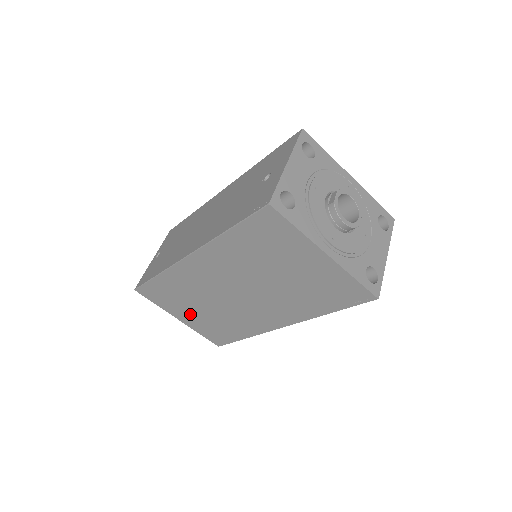
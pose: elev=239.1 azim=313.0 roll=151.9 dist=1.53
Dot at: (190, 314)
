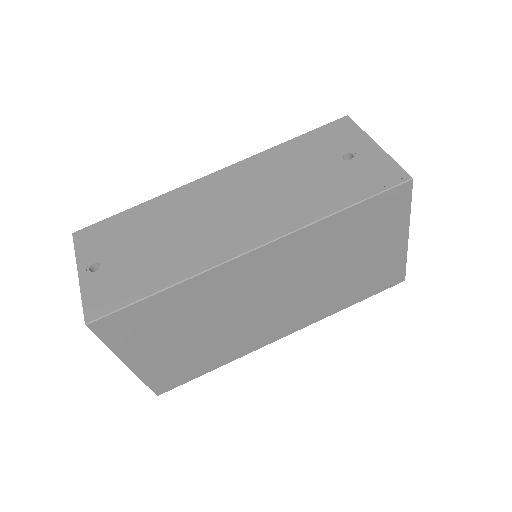
Dot at: (161, 349)
